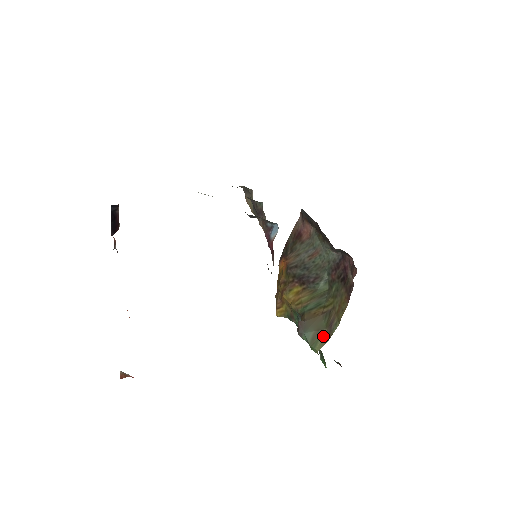
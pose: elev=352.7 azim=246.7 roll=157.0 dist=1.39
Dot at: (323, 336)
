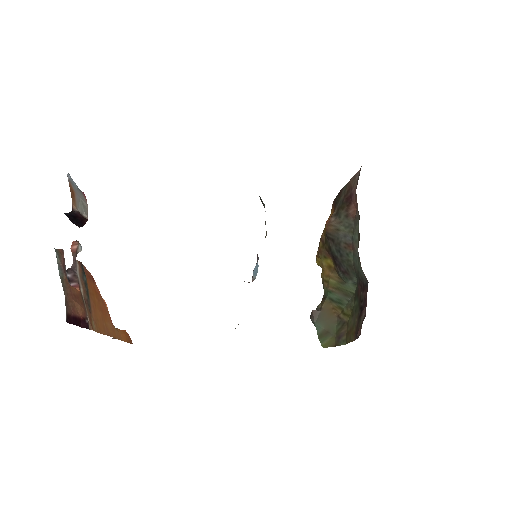
Dot at: (331, 340)
